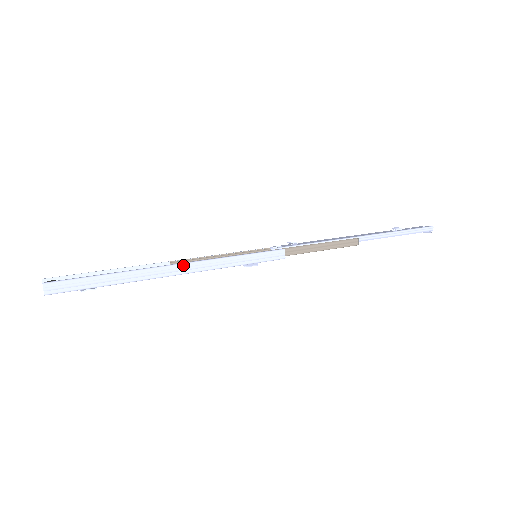
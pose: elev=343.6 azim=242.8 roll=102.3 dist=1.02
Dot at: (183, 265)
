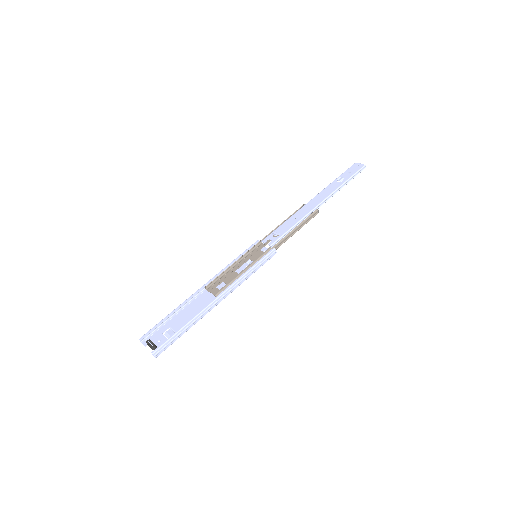
Dot at: (221, 296)
